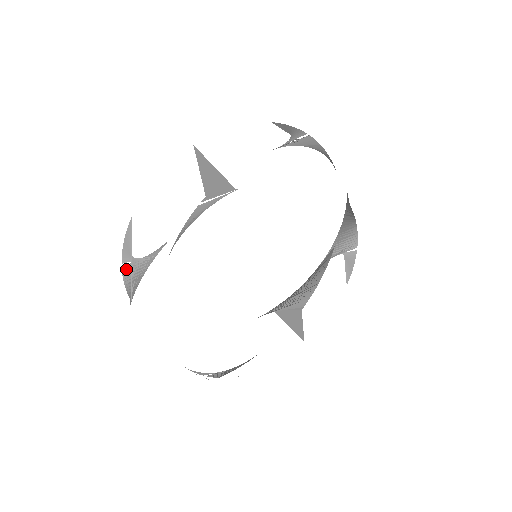
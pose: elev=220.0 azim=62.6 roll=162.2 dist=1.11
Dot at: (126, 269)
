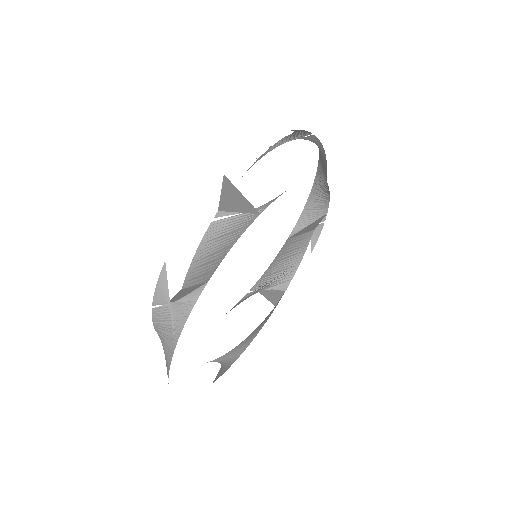
Dot at: (157, 310)
